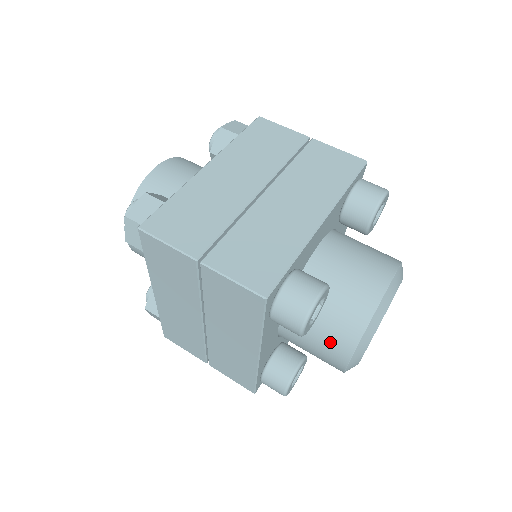
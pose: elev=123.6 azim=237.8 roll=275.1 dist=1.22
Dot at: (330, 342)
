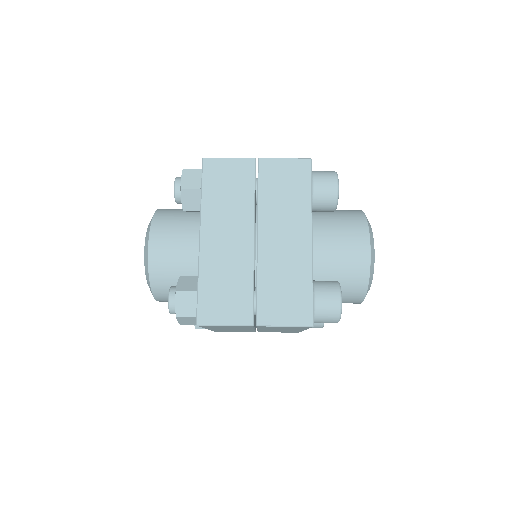
Dot at: (350, 232)
